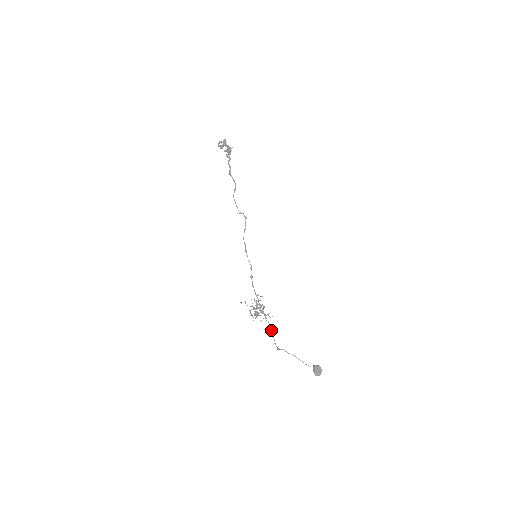
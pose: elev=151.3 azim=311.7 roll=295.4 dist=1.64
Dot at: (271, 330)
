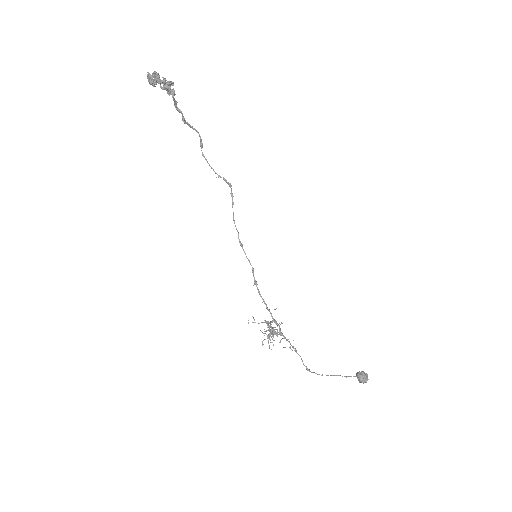
Dot at: (295, 350)
